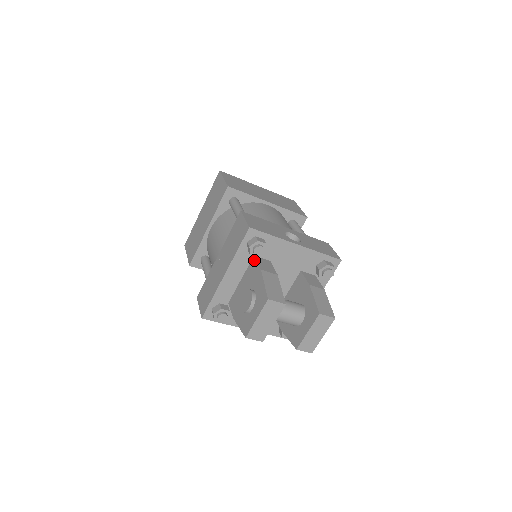
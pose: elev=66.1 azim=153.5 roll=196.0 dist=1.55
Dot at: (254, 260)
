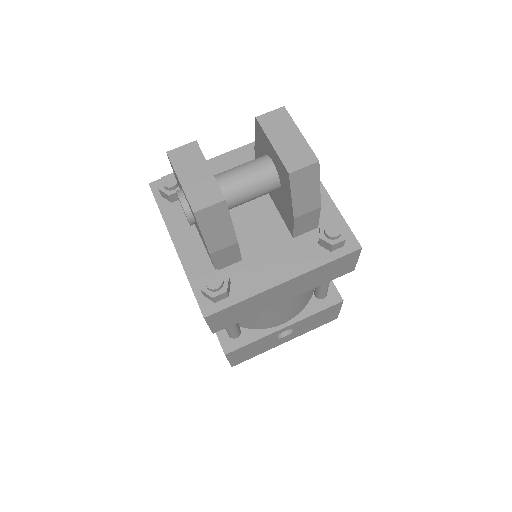
Dot at: occluded
